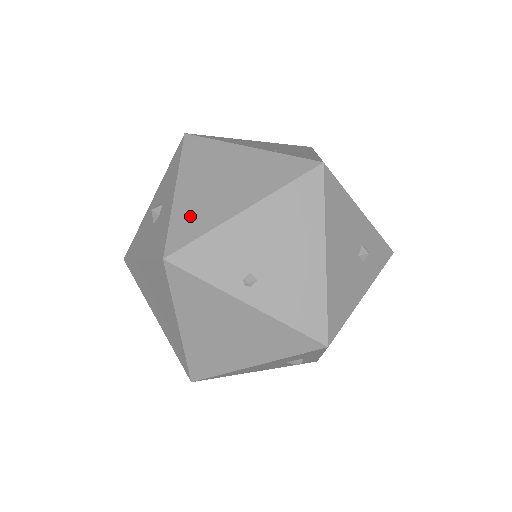
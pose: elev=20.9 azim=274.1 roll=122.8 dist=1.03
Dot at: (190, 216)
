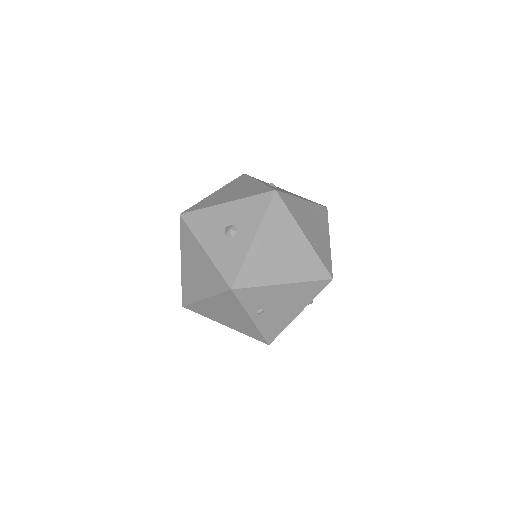
Dot at: (255, 268)
